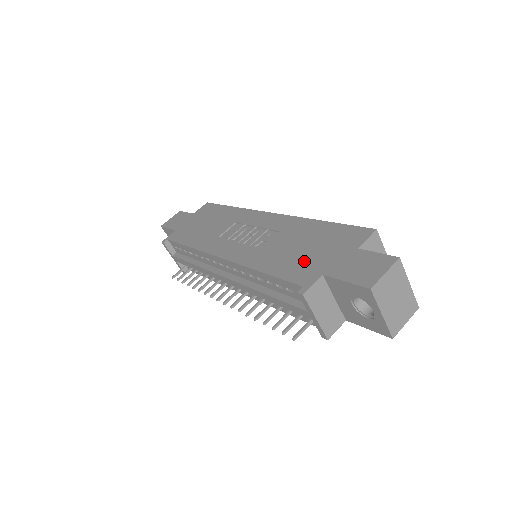
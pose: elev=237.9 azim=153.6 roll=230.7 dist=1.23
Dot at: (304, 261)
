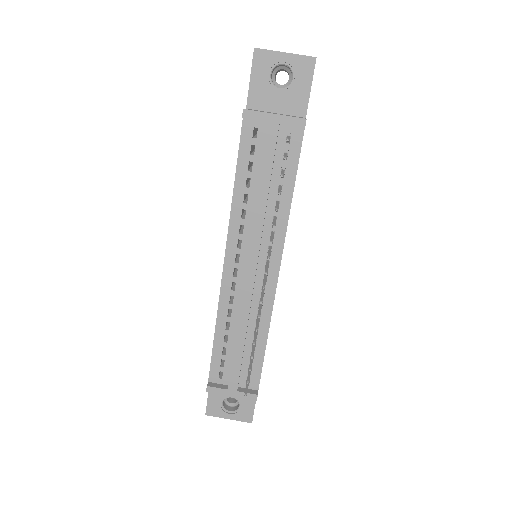
Dot at: occluded
